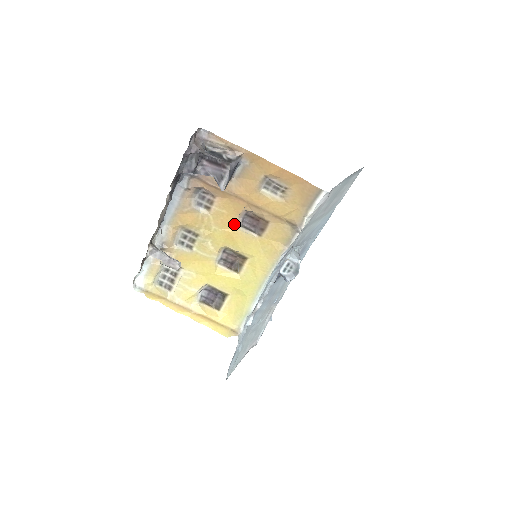
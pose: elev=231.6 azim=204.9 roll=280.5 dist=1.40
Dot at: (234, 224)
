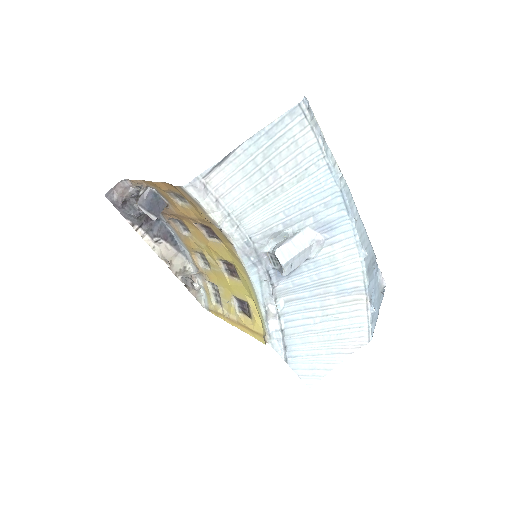
Dot at: (205, 237)
